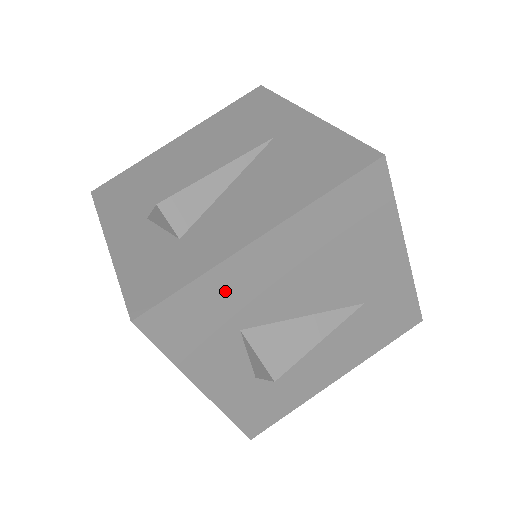
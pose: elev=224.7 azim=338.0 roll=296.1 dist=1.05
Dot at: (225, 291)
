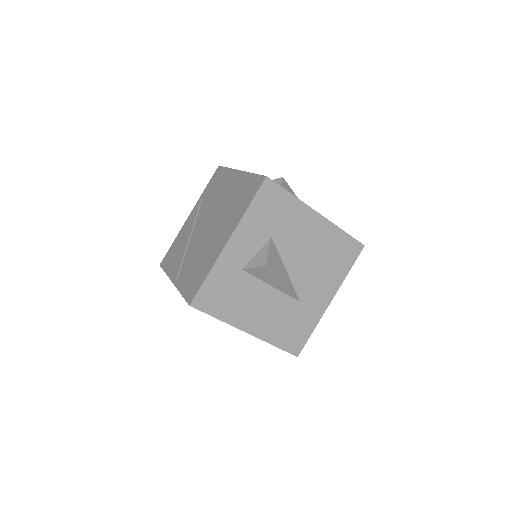
Dot at: (291, 214)
